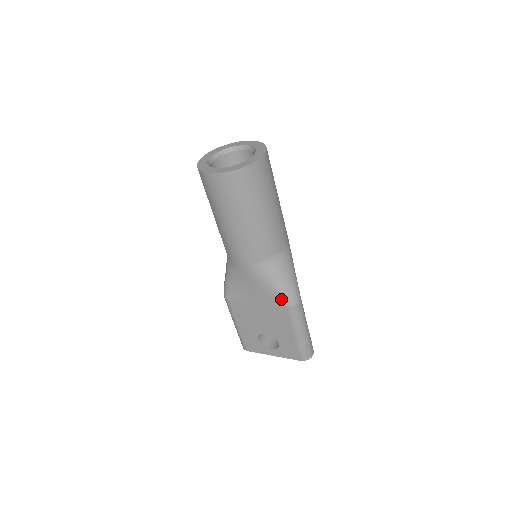
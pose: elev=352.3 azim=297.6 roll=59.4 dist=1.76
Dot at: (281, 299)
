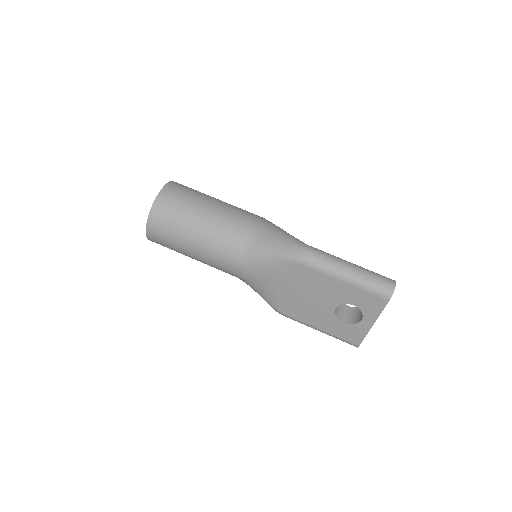
Dot at: (290, 263)
